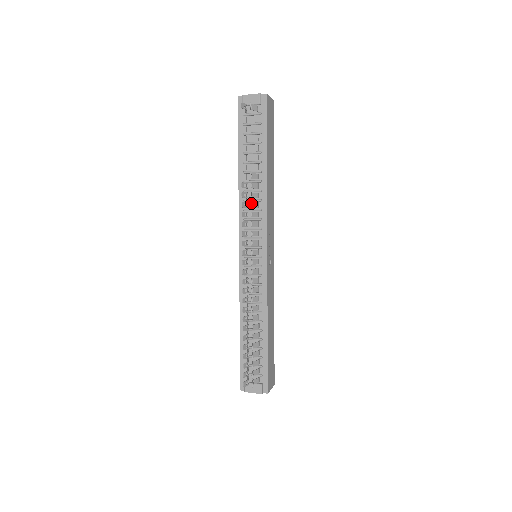
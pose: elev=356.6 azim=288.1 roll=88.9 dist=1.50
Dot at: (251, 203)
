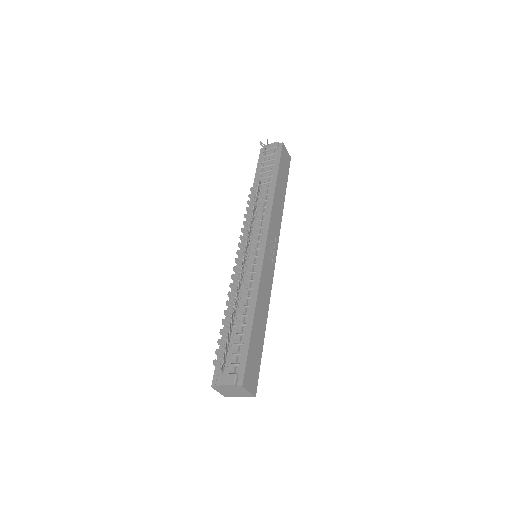
Dot at: (255, 199)
